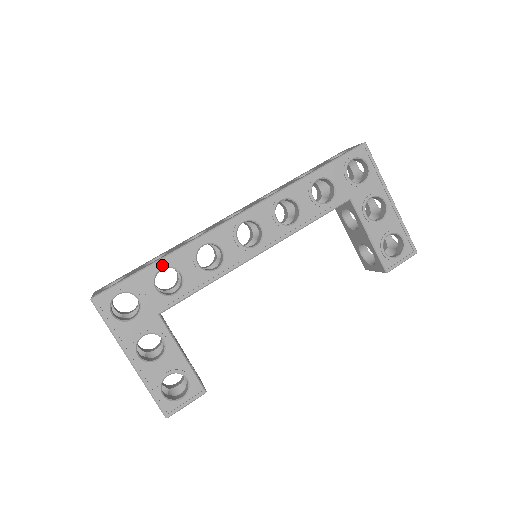
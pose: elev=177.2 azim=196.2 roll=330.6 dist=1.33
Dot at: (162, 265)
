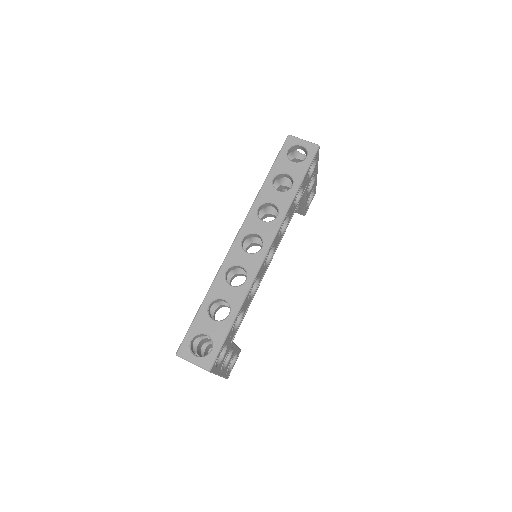
Dot at: occluded
